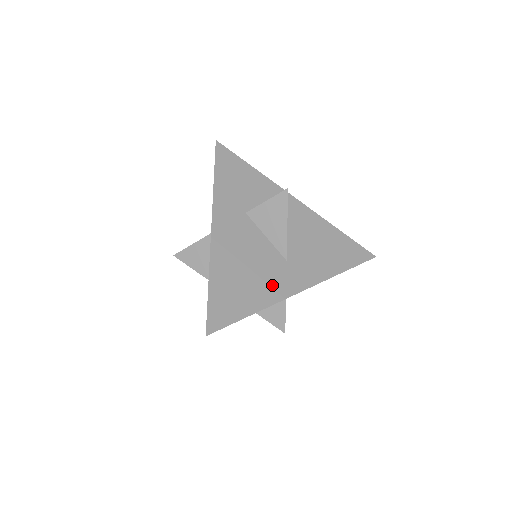
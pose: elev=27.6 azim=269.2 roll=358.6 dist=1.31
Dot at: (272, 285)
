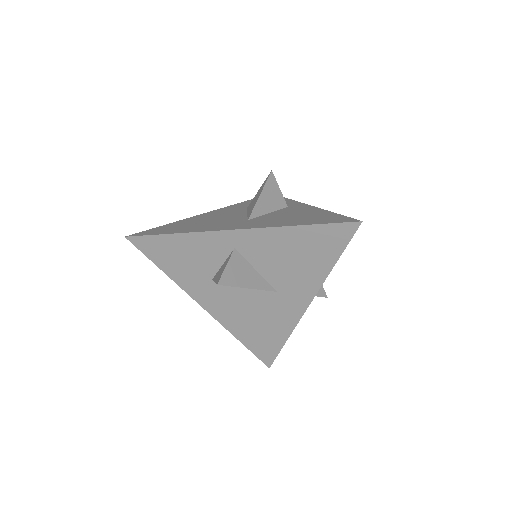
Dot at: (282, 317)
